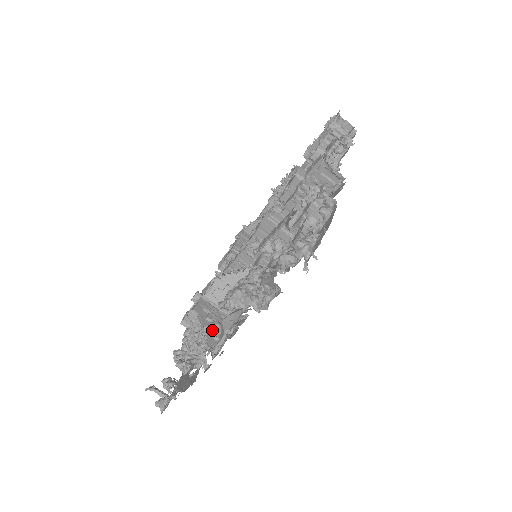
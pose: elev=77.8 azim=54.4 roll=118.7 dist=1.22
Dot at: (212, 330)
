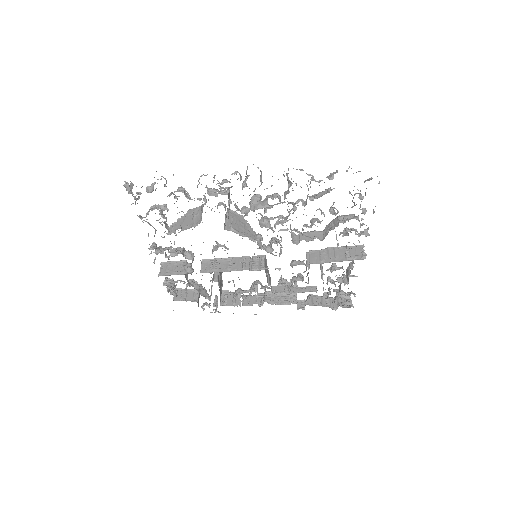
Dot at: occluded
